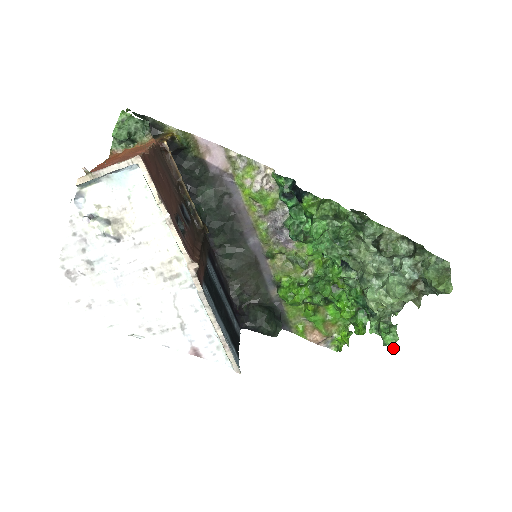
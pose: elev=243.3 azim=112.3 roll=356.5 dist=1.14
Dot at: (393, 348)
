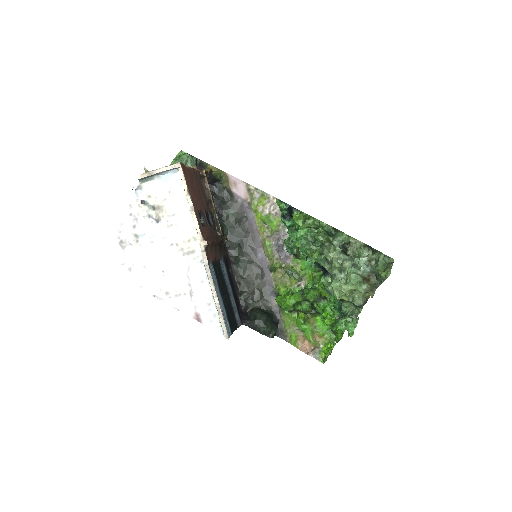
Dot at: (351, 332)
